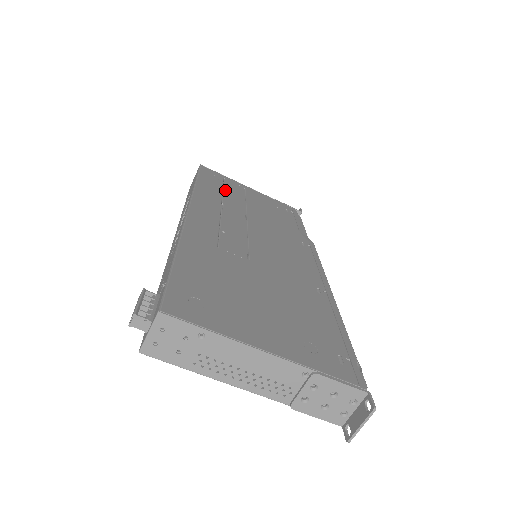
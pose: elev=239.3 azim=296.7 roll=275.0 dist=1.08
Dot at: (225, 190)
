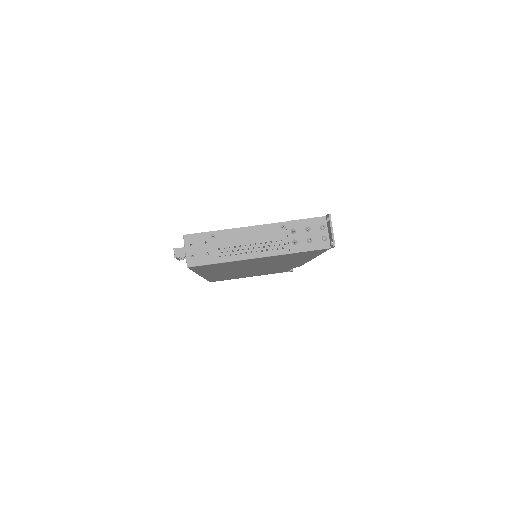
Dot at: occluded
